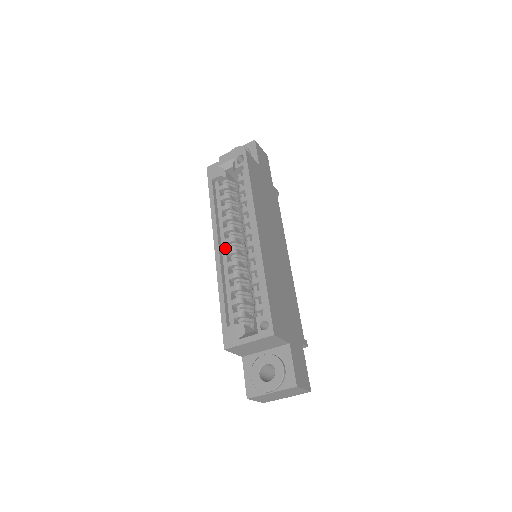
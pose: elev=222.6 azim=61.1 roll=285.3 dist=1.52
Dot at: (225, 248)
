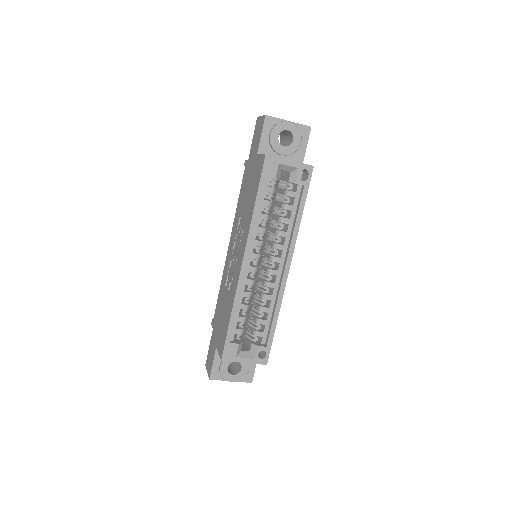
Dot at: occluded
